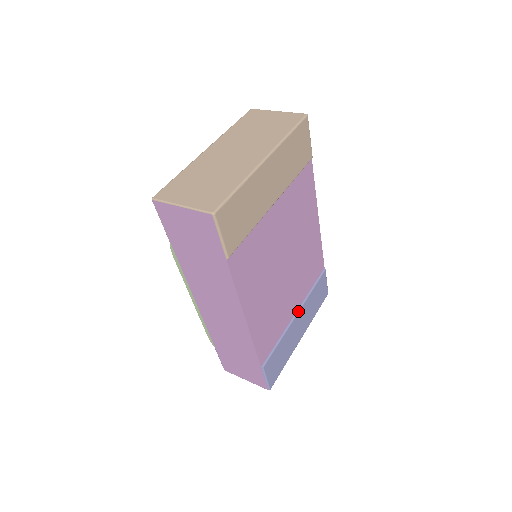
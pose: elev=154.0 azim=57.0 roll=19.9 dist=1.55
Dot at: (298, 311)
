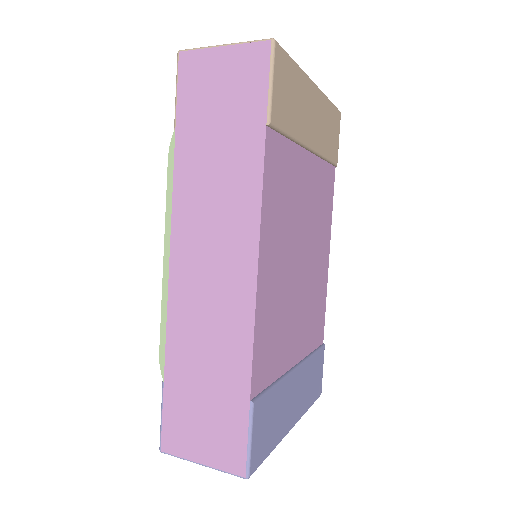
Dot at: (298, 365)
